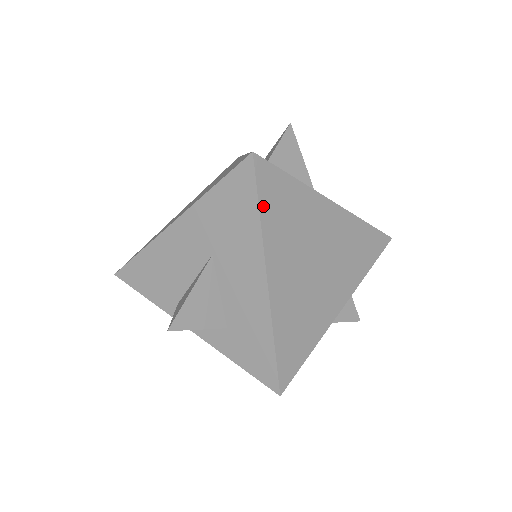
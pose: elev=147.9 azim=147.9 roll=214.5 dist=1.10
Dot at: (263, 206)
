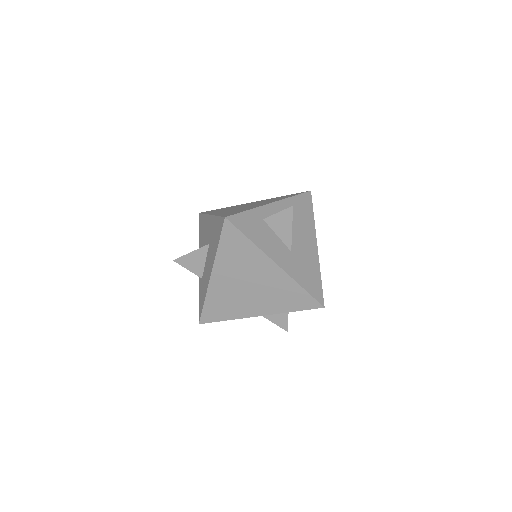
Dot at: (222, 243)
